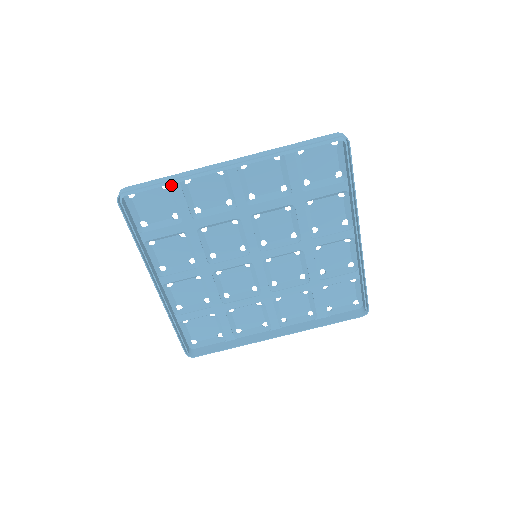
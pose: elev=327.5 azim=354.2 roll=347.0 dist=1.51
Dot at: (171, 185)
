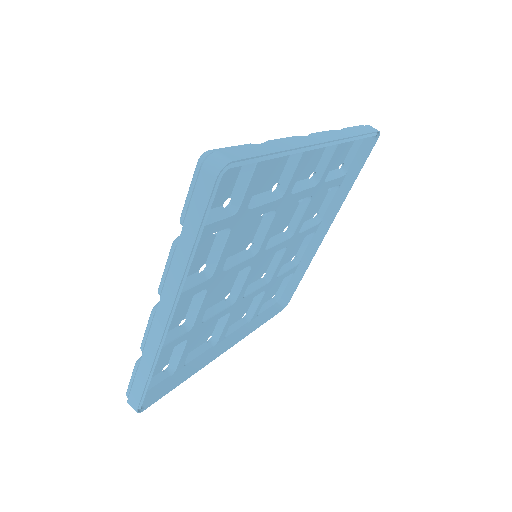
Dot at: occluded
